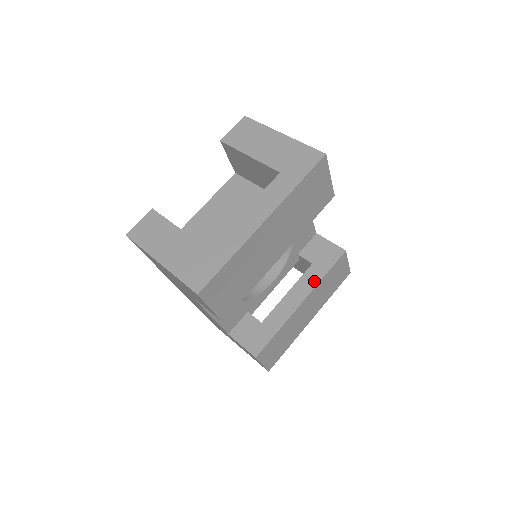
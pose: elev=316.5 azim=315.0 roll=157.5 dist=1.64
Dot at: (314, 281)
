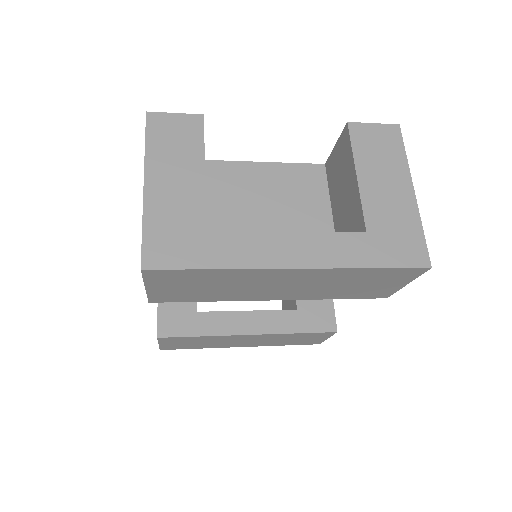
Dot at: (281, 327)
